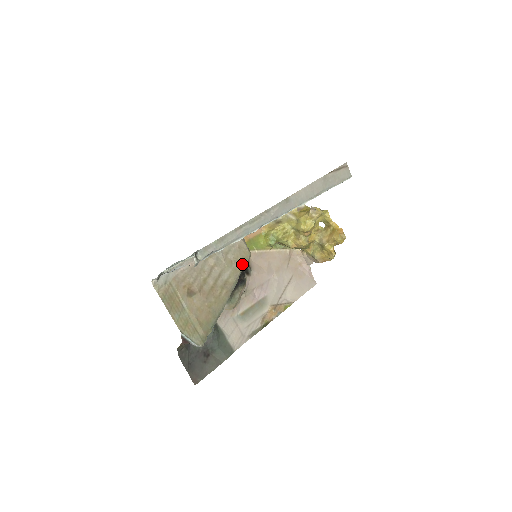
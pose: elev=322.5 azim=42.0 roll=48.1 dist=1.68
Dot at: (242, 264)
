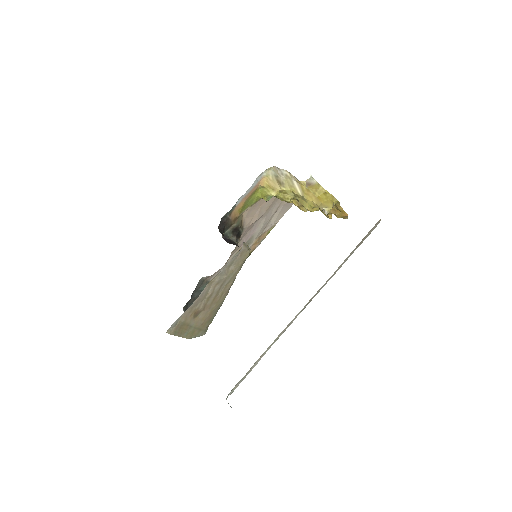
Dot at: (241, 265)
